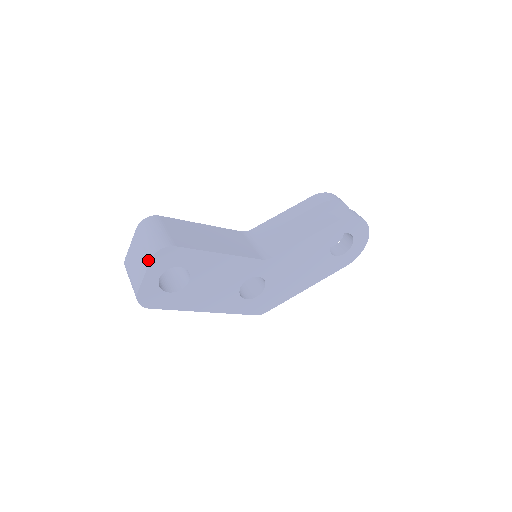
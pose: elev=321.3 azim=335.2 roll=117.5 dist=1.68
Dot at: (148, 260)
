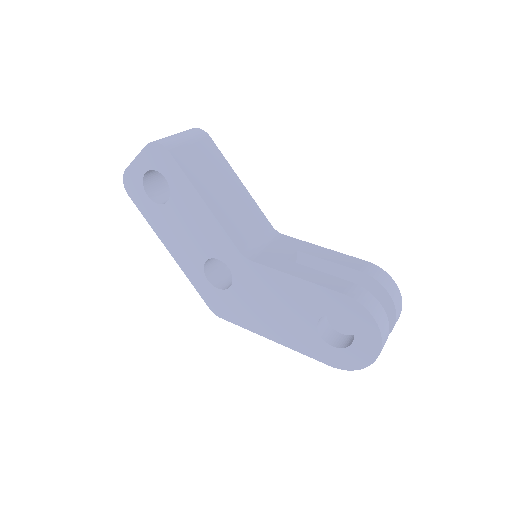
Dot at: (147, 146)
